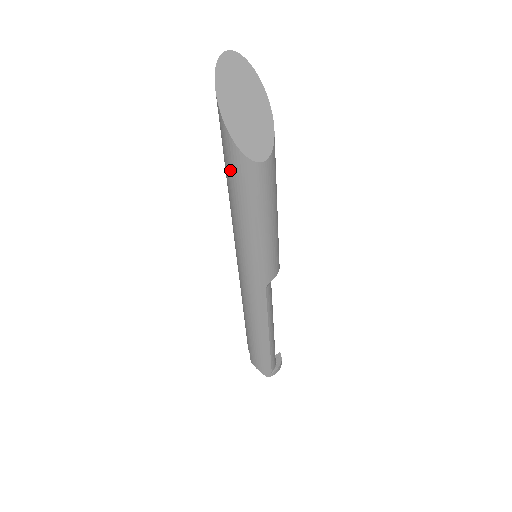
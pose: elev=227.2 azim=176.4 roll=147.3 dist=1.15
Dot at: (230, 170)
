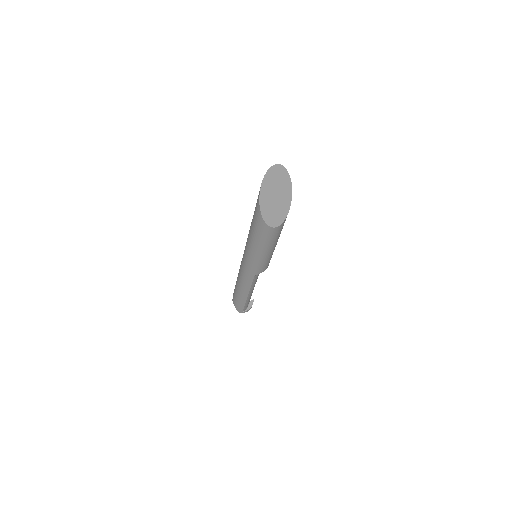
Dot at: (255, 221)
